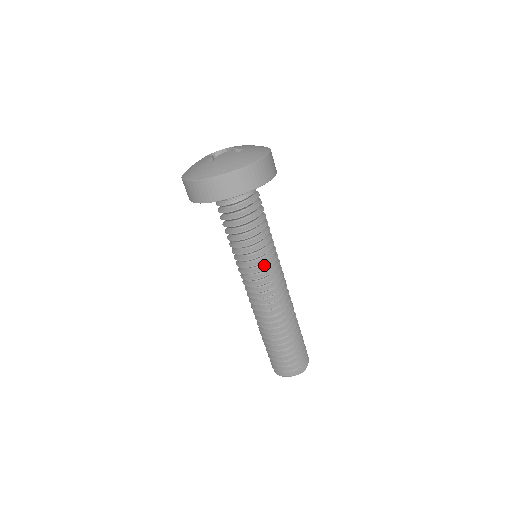
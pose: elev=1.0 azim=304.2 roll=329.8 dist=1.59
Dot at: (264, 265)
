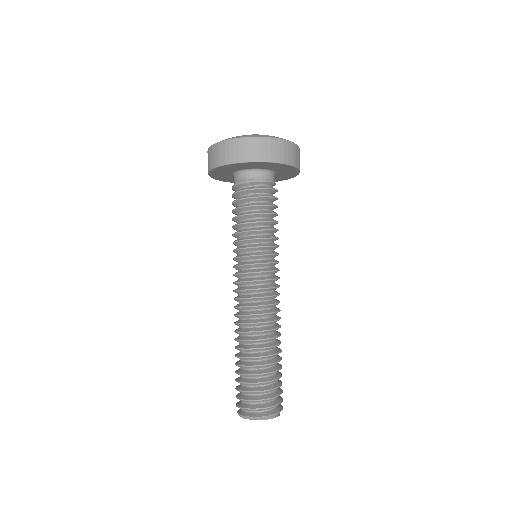
Dot at: (271, 260)
